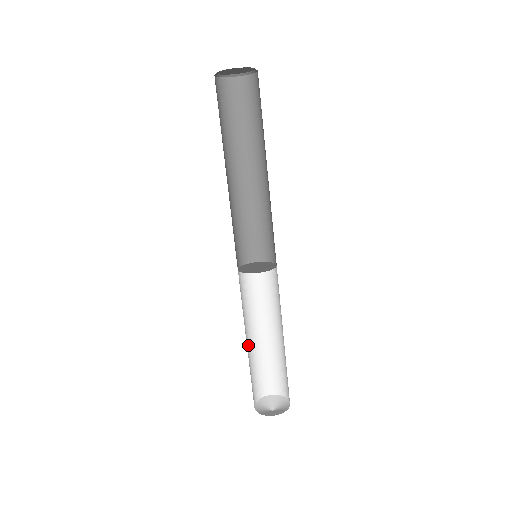
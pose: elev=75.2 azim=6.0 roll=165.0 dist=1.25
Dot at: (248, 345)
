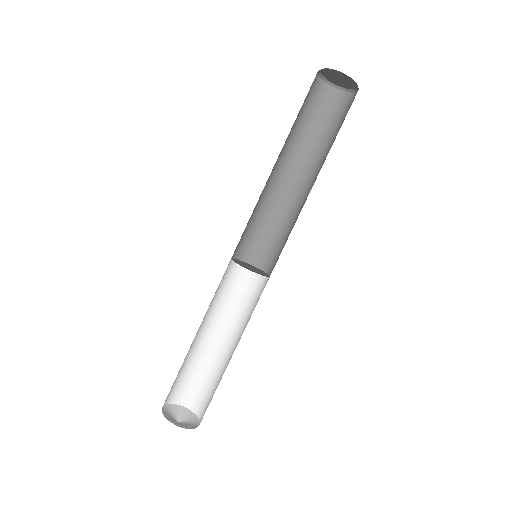
Dot at: occluded
